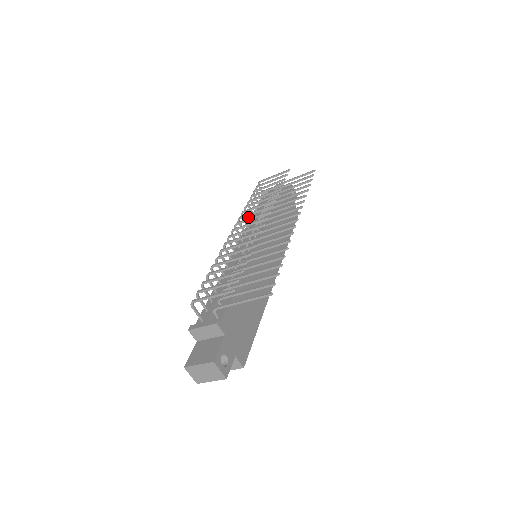
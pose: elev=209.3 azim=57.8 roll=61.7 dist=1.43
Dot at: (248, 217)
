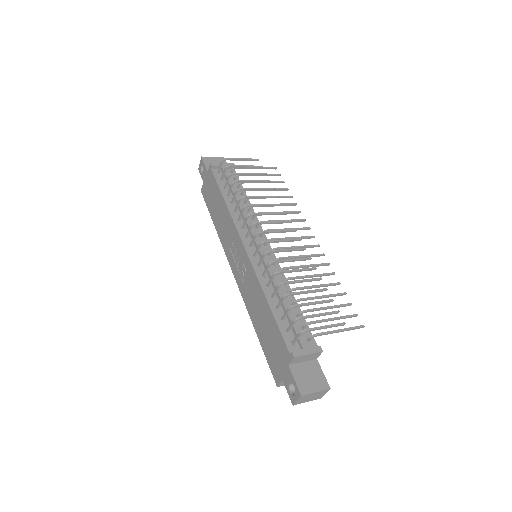
Dot at: (237, 207)
